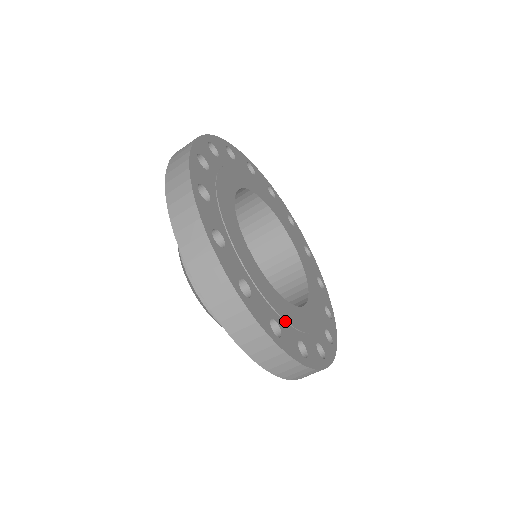
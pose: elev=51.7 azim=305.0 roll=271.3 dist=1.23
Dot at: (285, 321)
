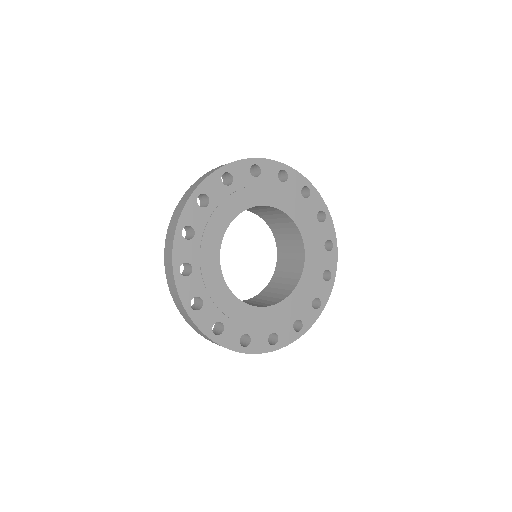
Dot at: (313, 287)
